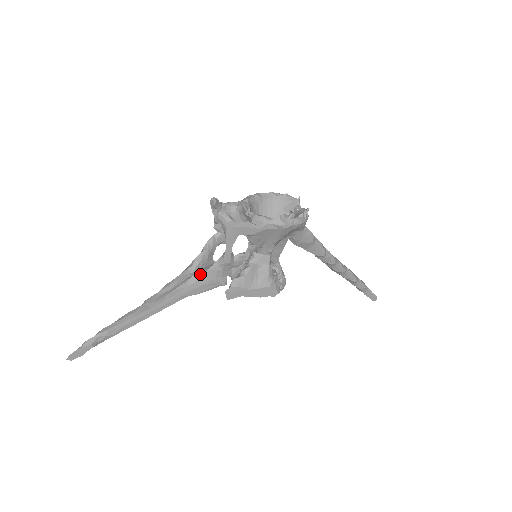
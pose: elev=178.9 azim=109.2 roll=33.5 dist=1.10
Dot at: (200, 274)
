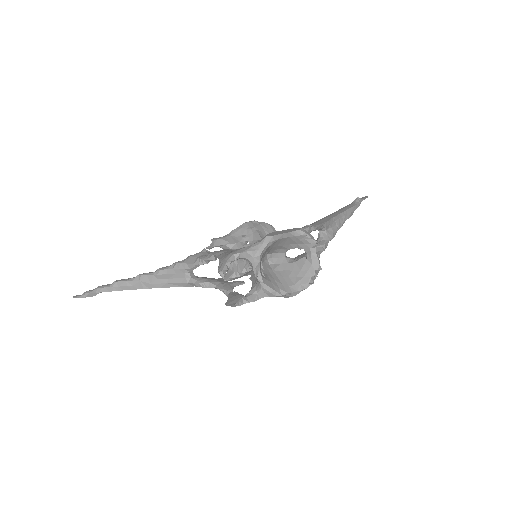
Dot at: (198, 285)
